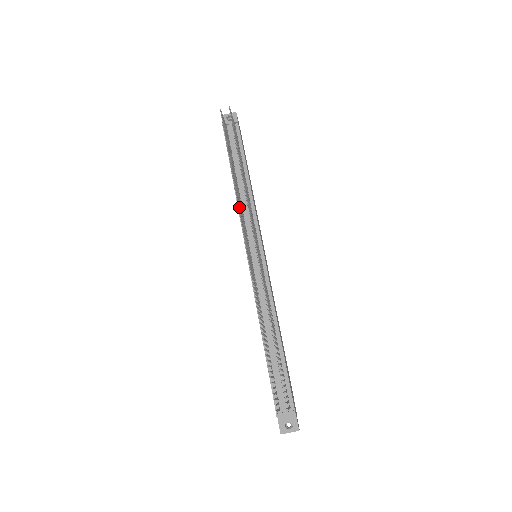
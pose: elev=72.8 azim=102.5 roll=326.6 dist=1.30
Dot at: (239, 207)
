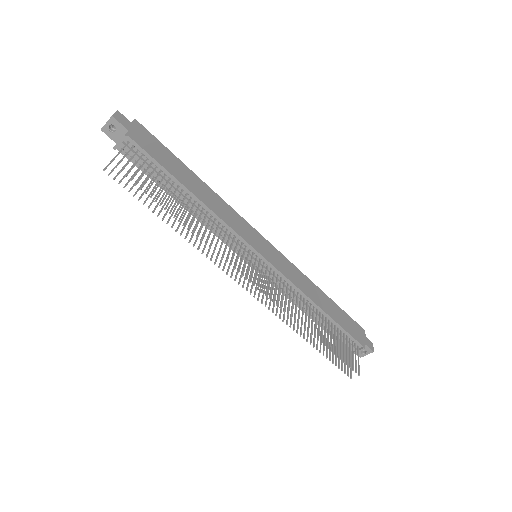
Dot at: occluded
